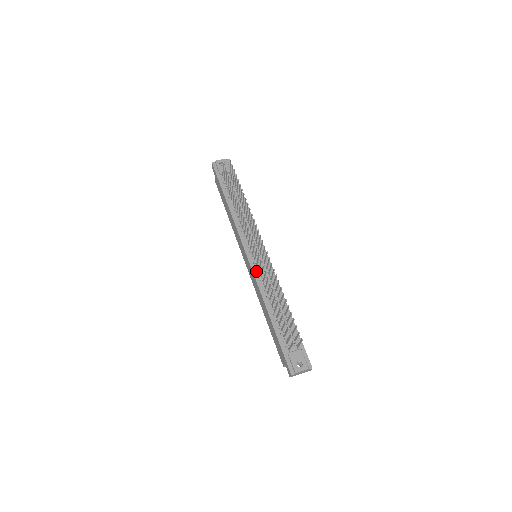
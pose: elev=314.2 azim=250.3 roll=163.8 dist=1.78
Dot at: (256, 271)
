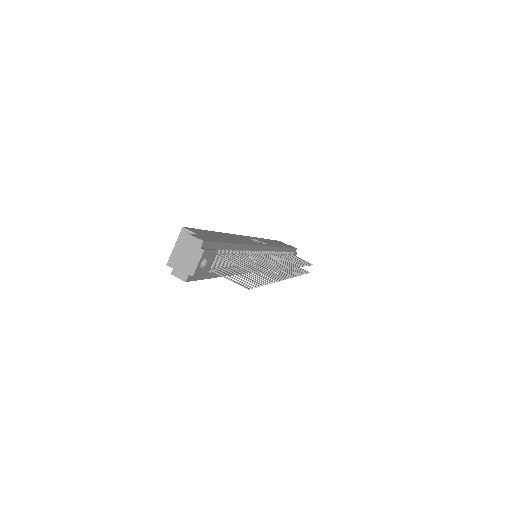
Dot at: occluded
